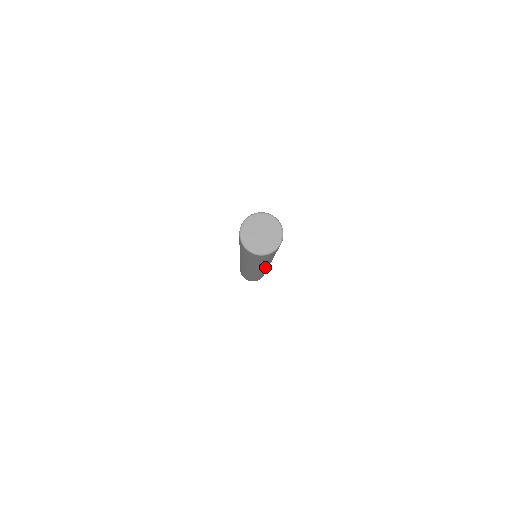
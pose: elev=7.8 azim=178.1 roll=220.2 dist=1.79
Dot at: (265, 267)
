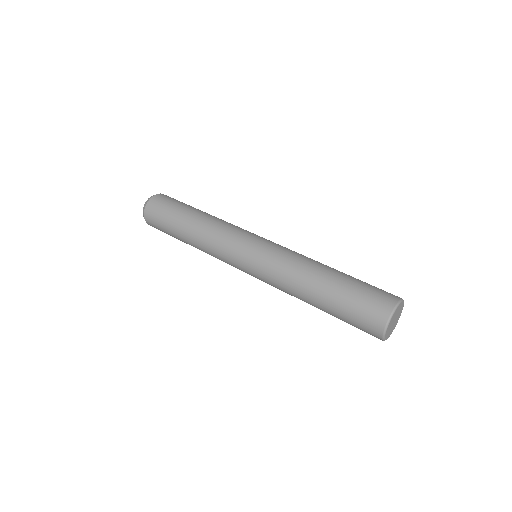
Dot at: occluded
